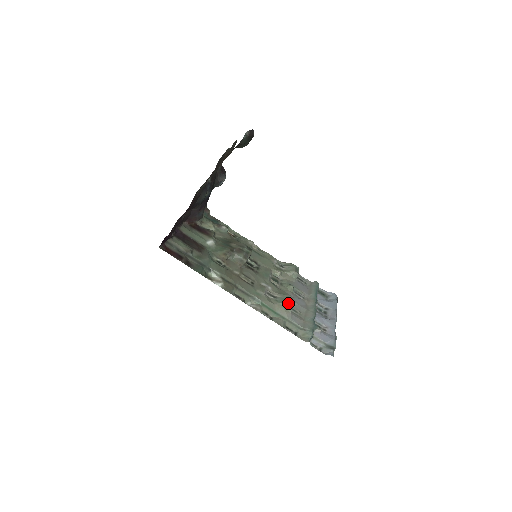
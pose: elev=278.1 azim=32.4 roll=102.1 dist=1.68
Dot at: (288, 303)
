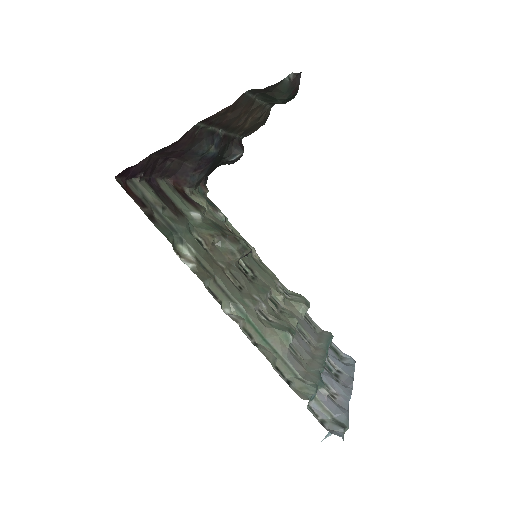
Dot at: (288, 332)
